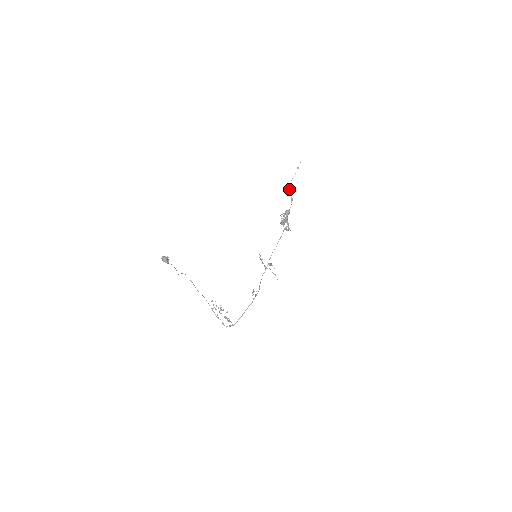
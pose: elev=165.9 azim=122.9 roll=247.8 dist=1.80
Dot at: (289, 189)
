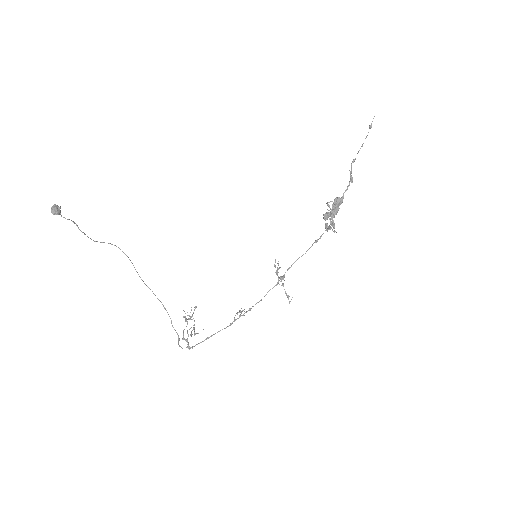
Dot at: occluded
